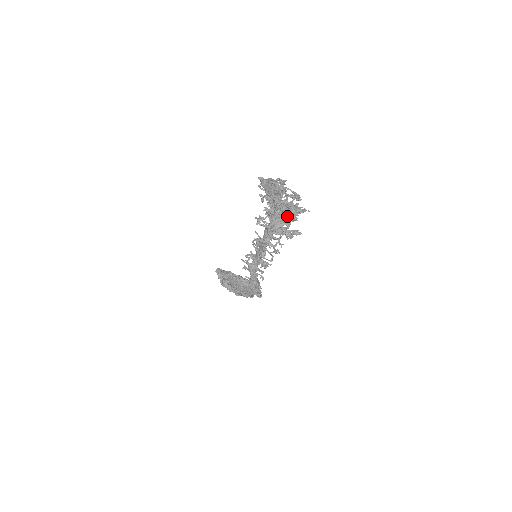
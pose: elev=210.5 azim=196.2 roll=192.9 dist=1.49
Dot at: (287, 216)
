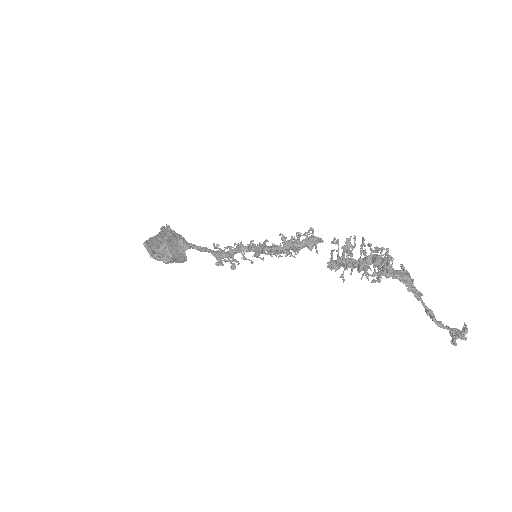
Dot at: occluded
